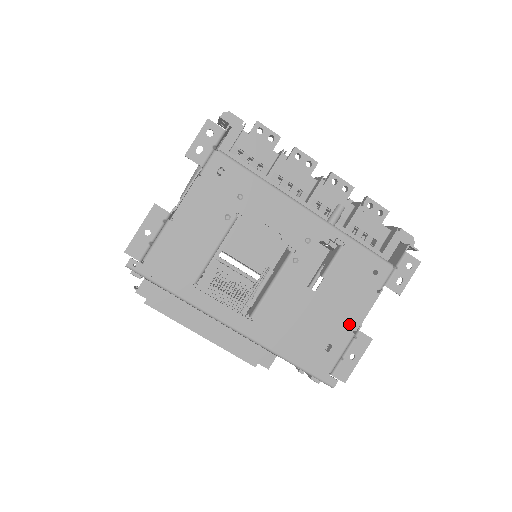
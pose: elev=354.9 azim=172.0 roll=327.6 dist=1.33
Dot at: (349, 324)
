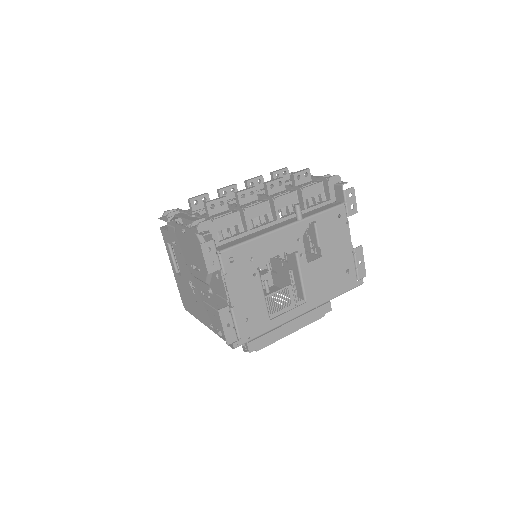
Dot at: (347, 252)
